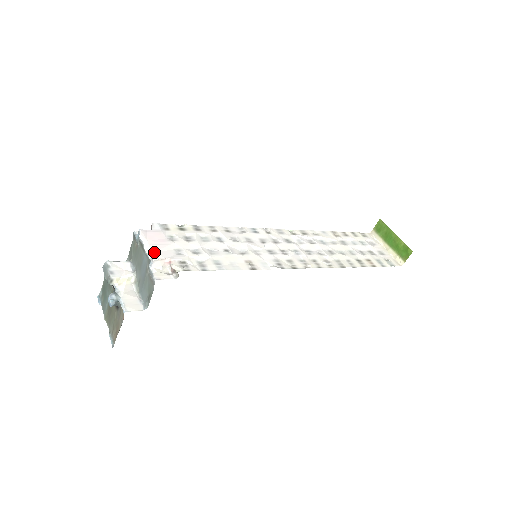
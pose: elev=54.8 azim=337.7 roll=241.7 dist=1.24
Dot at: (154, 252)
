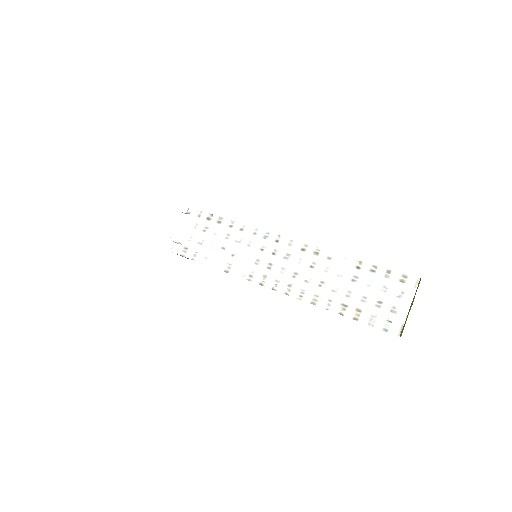
Dot at: (176, 234)
